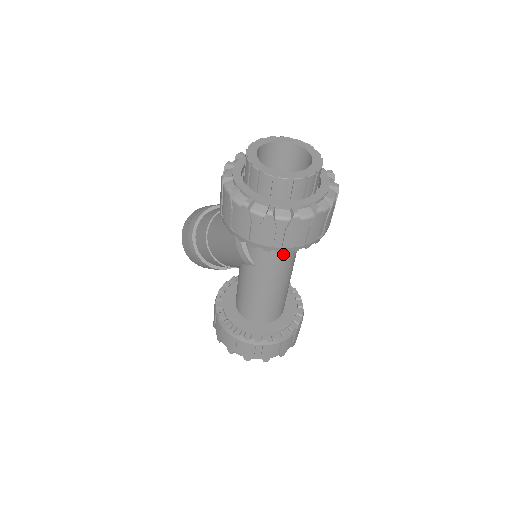
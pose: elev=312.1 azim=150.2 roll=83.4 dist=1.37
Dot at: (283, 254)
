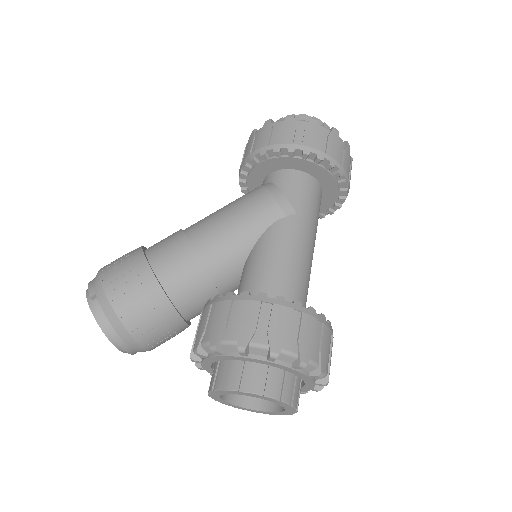
Dot at: (318, 210)
